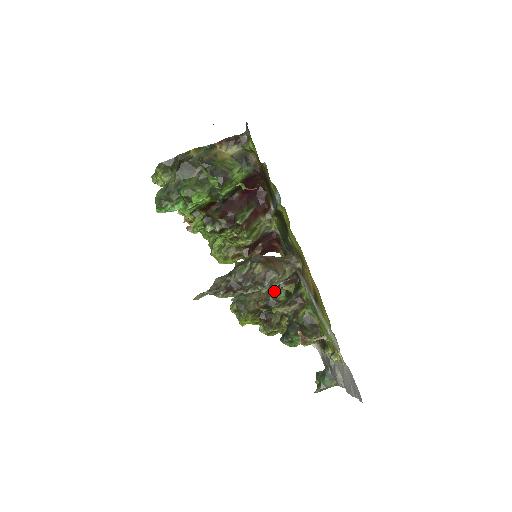
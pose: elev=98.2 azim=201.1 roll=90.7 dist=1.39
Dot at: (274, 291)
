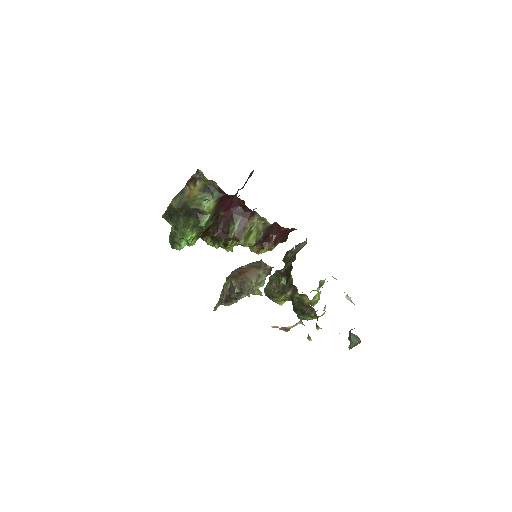
Dot at: (279, 280)
